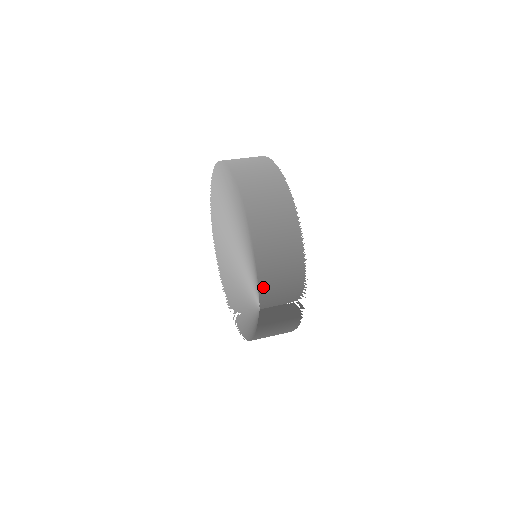
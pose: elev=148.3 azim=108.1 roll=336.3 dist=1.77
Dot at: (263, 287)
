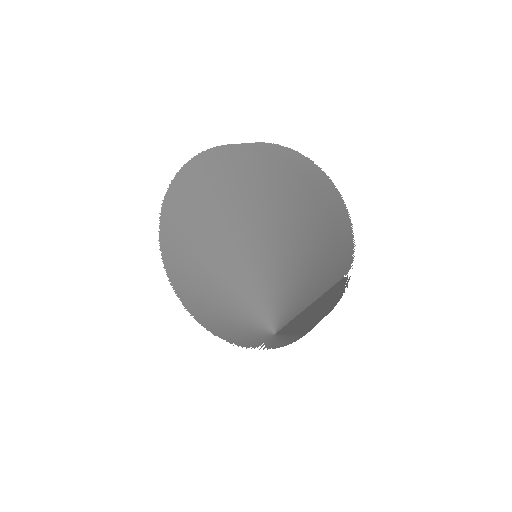
Dot at: (327, 211)
